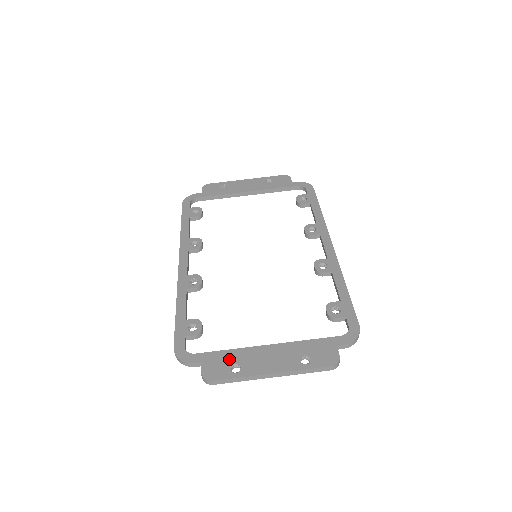
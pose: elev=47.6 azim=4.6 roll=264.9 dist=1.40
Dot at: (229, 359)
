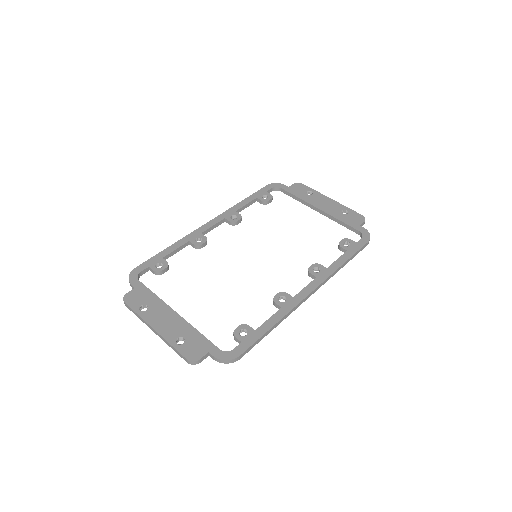
Dot at: (148, 300)
